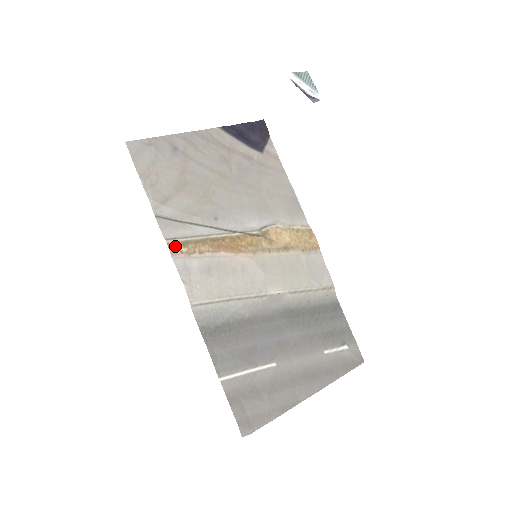
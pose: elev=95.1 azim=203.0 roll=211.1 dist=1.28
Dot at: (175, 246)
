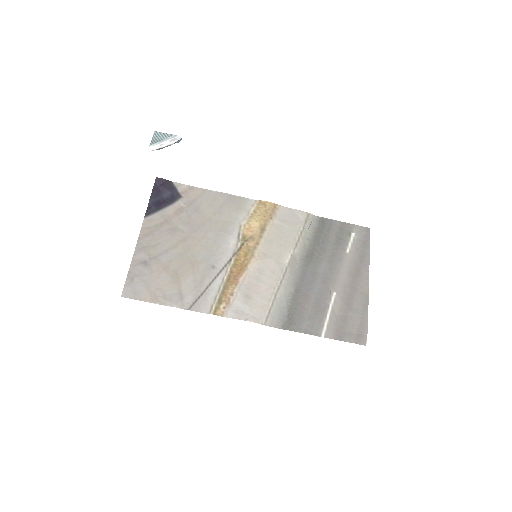
Dot at: (218, 310)
